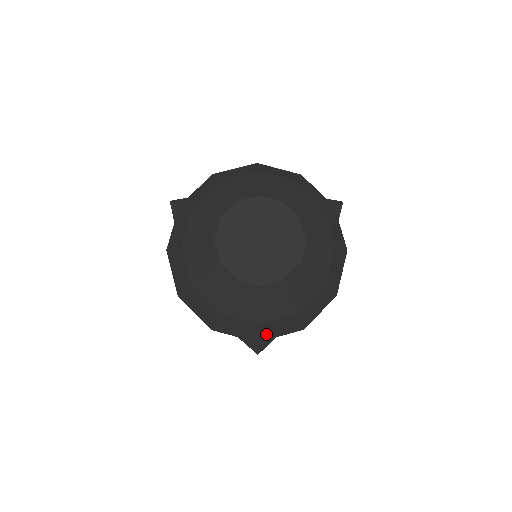
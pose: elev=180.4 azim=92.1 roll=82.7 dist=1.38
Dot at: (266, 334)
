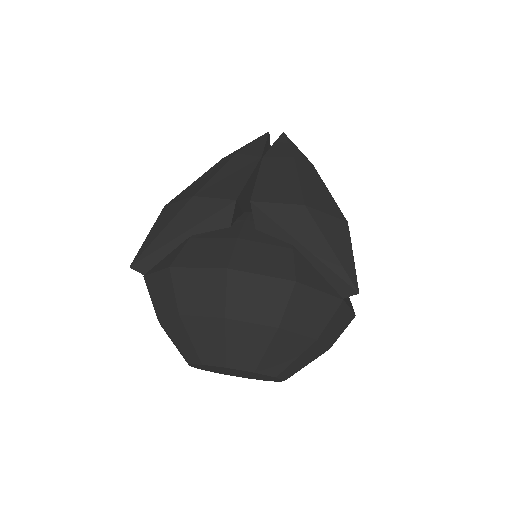
Dot at: occluded
